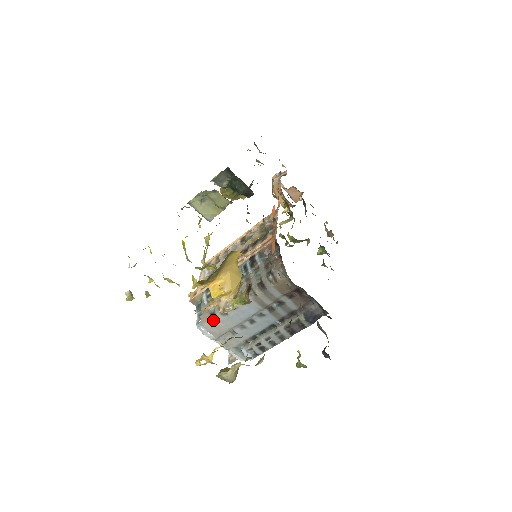
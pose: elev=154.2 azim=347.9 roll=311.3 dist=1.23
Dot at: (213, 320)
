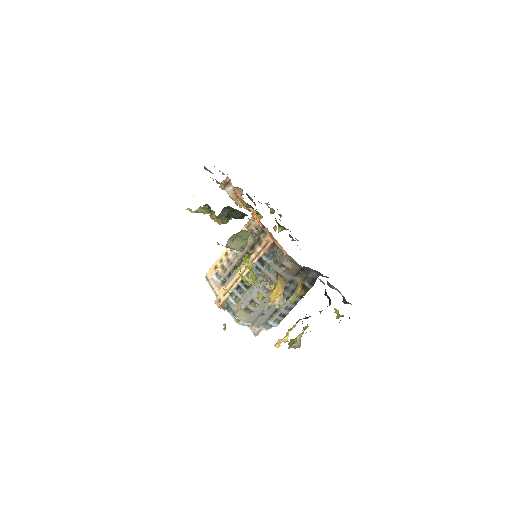
Dot at: (248, 313)
